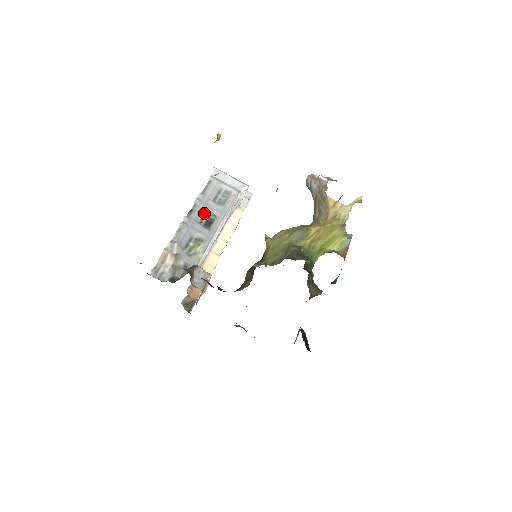
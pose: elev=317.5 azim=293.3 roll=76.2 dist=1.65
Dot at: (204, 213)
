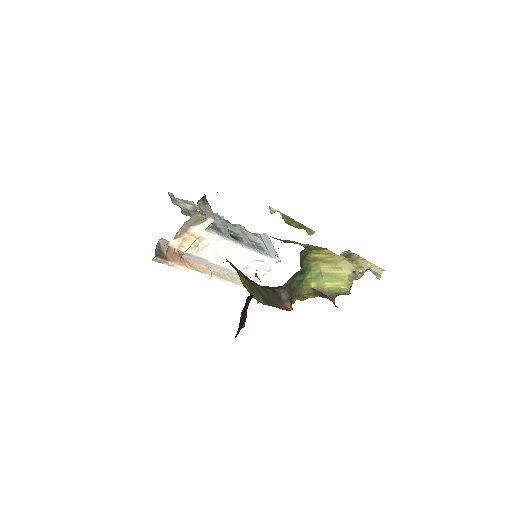
Dot at: (236, 233)
